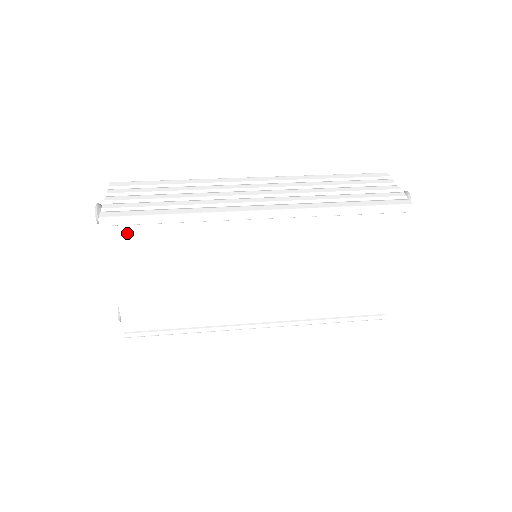
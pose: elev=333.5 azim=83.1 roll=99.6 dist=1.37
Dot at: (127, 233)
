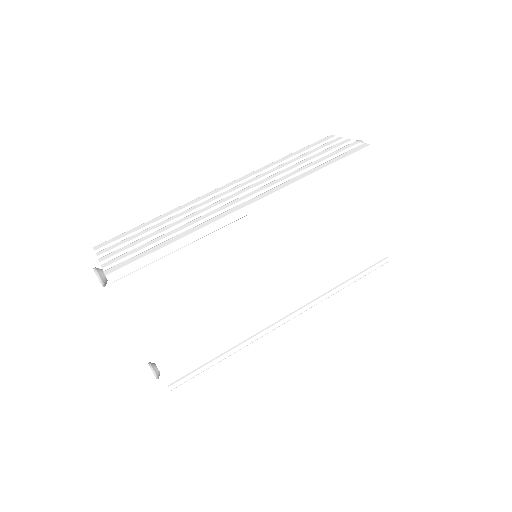
Dot at: (137, 280)
